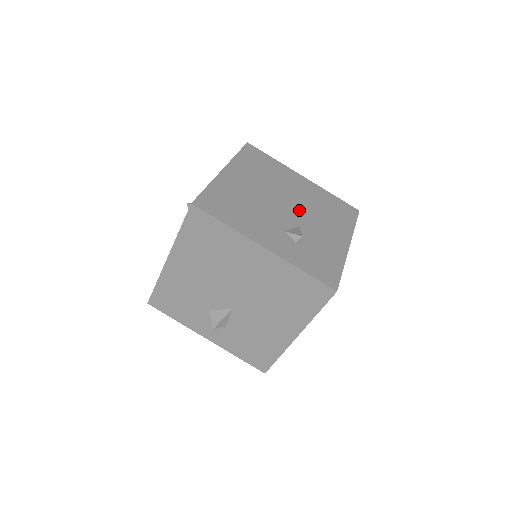
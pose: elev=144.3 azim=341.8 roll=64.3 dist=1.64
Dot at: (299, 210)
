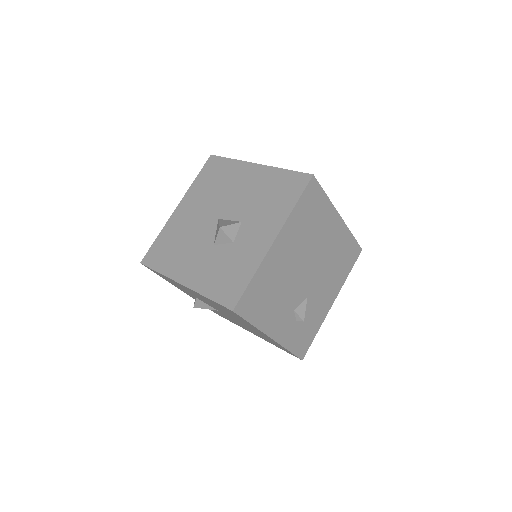
Dot at: (316, 274)
